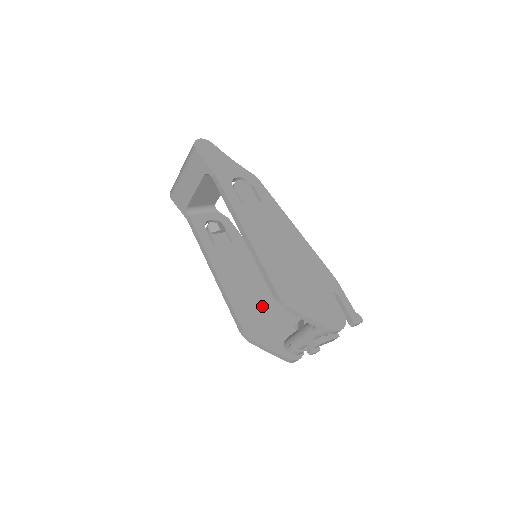
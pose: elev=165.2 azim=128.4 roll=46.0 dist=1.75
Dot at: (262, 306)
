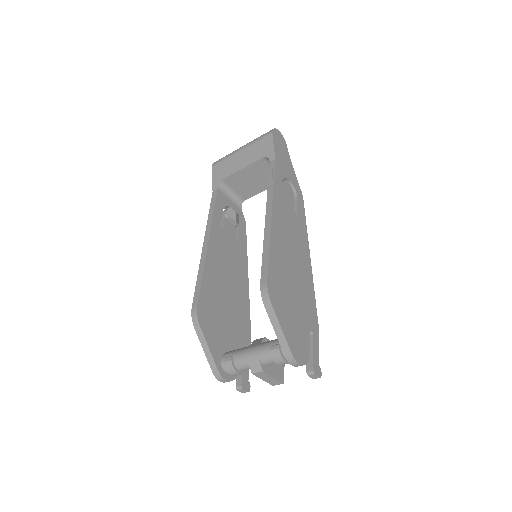
Dot at: (226, 307)
